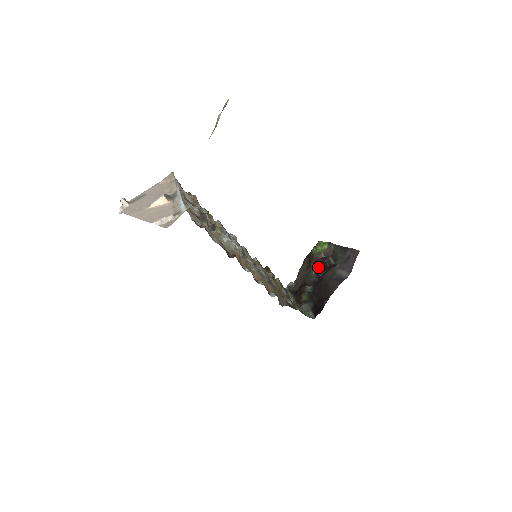
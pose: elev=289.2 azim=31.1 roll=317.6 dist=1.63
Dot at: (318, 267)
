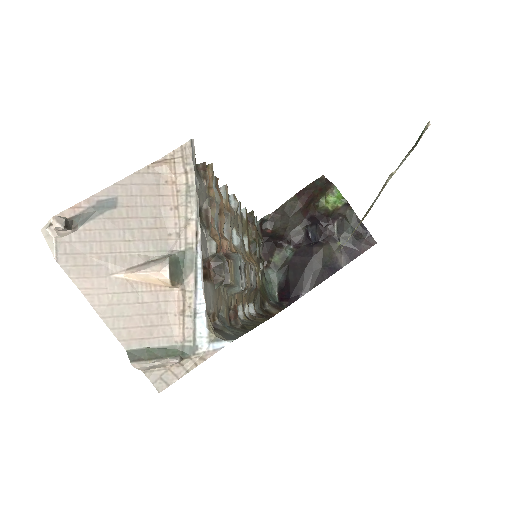
Dot at: (314, 224)
